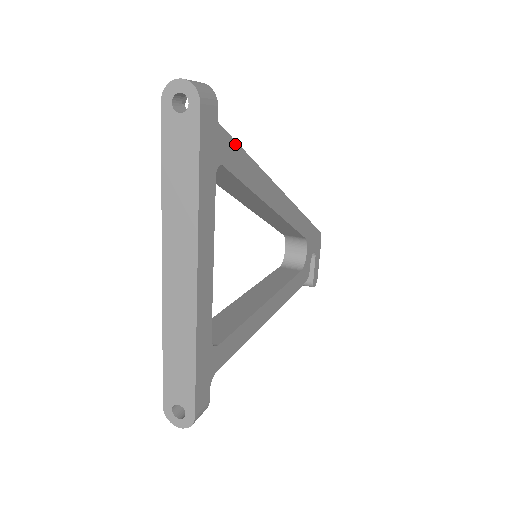
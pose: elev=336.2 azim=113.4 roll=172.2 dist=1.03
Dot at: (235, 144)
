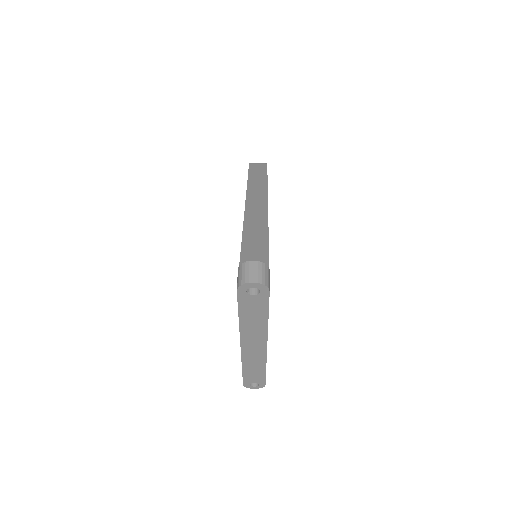
Dot at: occluded
